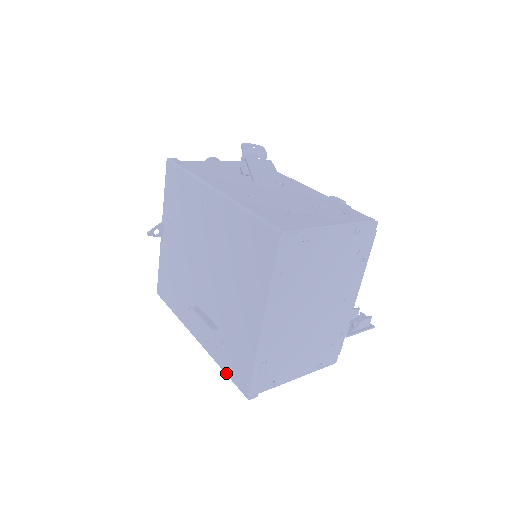
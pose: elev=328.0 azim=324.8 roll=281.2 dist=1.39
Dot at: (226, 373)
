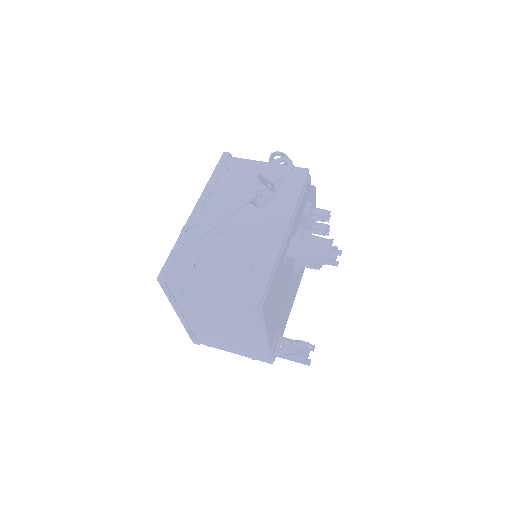
Dot at: occluded
